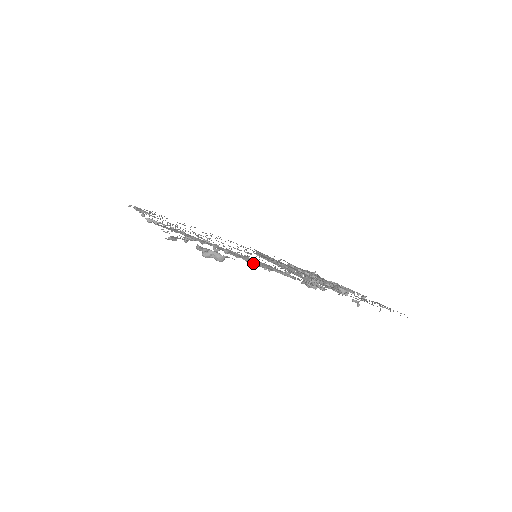
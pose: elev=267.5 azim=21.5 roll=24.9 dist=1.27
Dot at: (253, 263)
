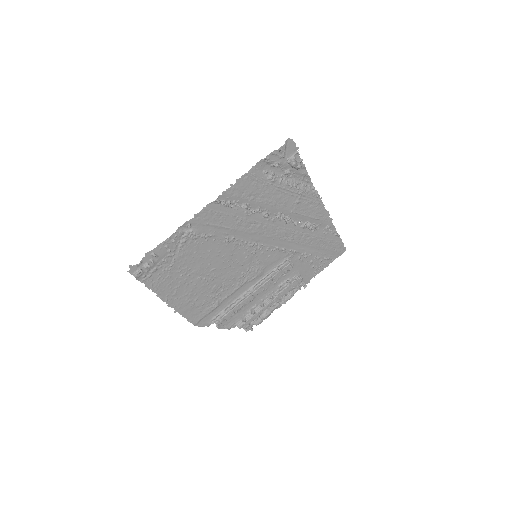
Dot at: (299, 188)
